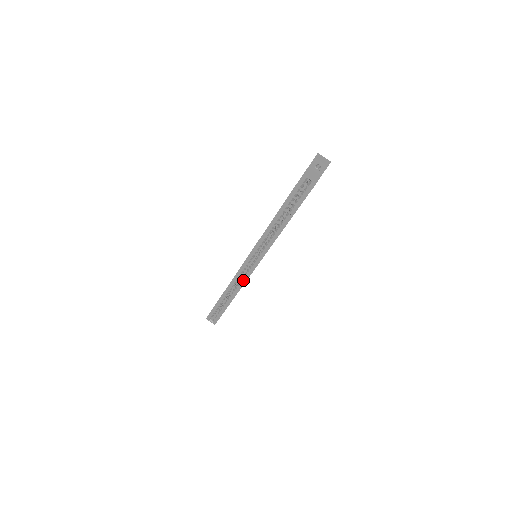
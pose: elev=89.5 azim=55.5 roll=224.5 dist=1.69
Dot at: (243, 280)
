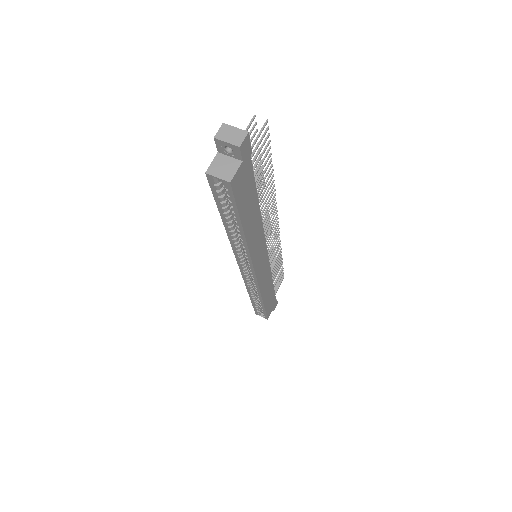
Dot at: (255, 286)
